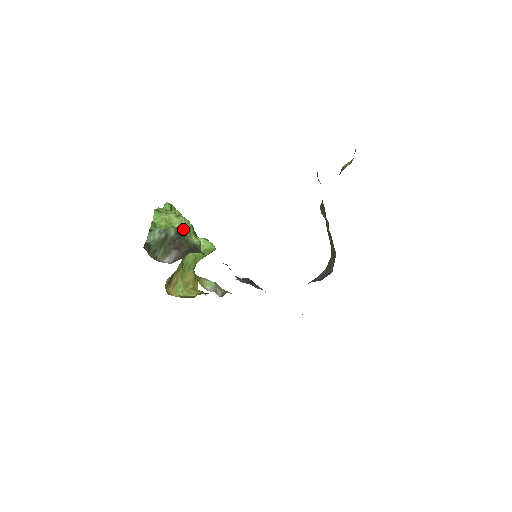
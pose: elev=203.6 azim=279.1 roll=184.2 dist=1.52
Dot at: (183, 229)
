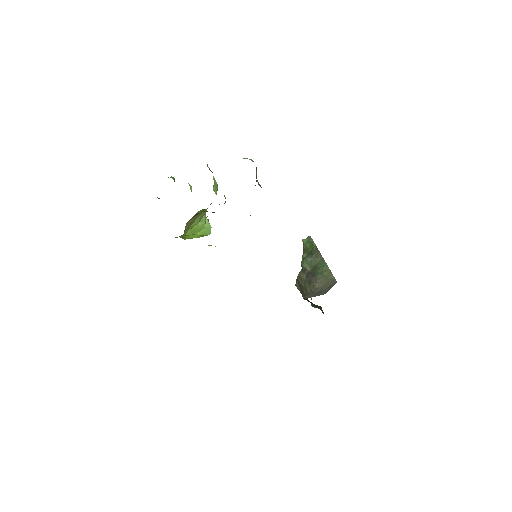
Dot at: (216, 193)
